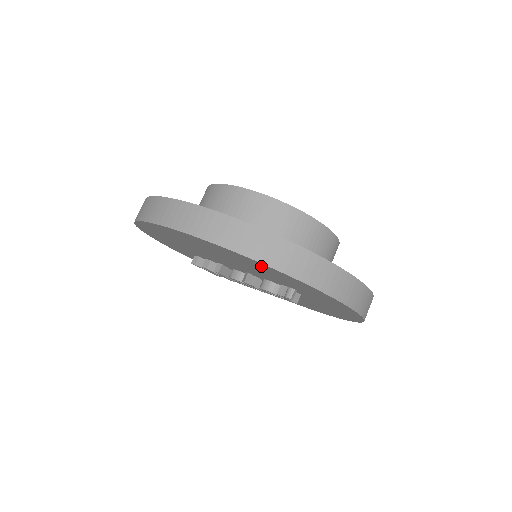
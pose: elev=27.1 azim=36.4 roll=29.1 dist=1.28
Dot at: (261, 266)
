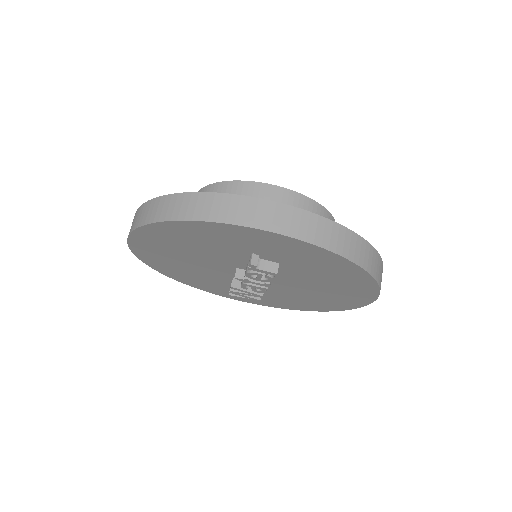
Dot at: (175, 230)
